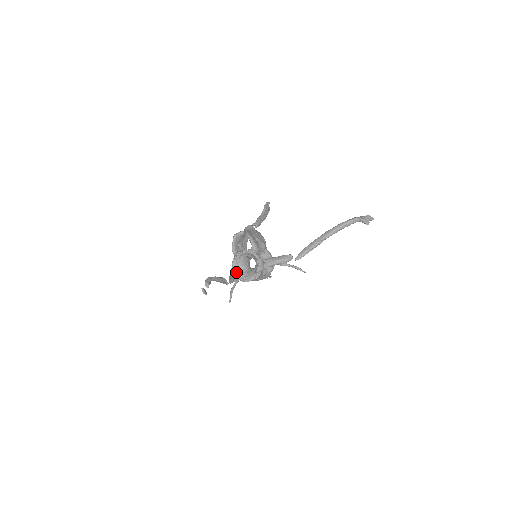
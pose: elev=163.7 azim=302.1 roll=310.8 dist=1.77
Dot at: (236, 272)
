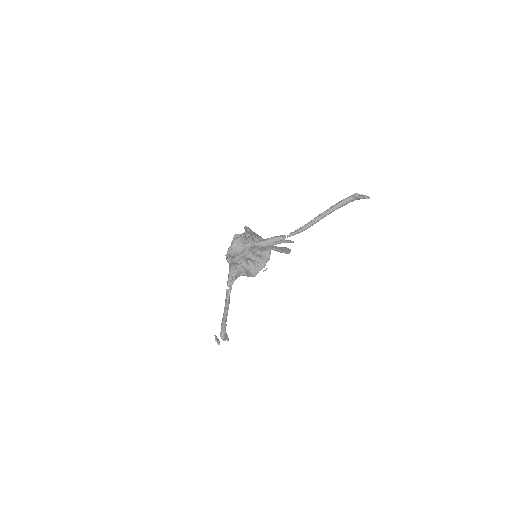
Dot at: (228, 257)
